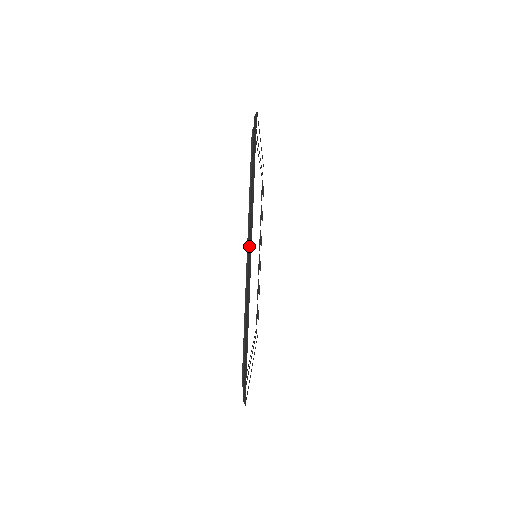
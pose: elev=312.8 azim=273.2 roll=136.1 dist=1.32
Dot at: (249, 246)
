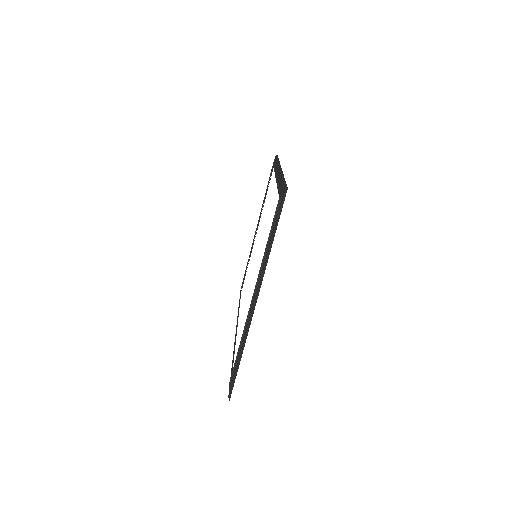
Dot at: (256, 293)
